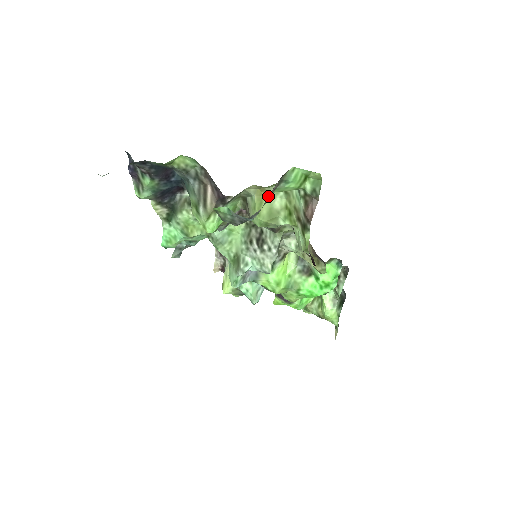
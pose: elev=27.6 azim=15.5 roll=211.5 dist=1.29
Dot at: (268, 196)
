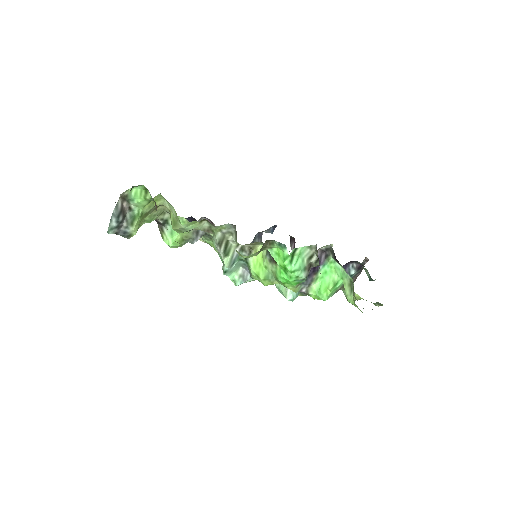
Dot at: (128, 214)
